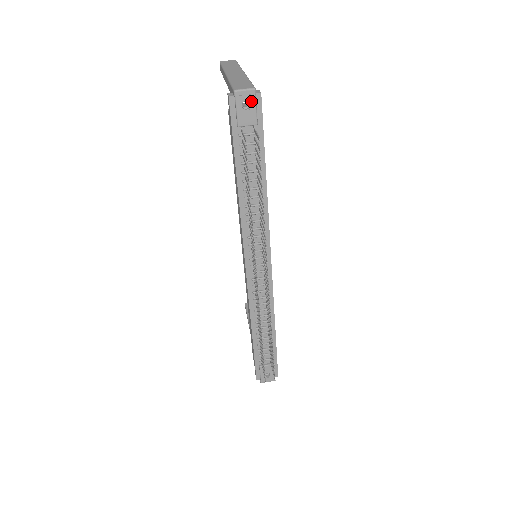
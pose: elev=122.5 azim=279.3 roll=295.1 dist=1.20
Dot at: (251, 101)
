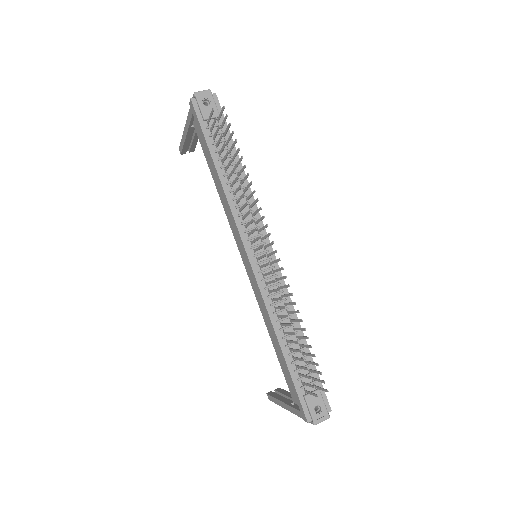
Dot at: (209, 98)
